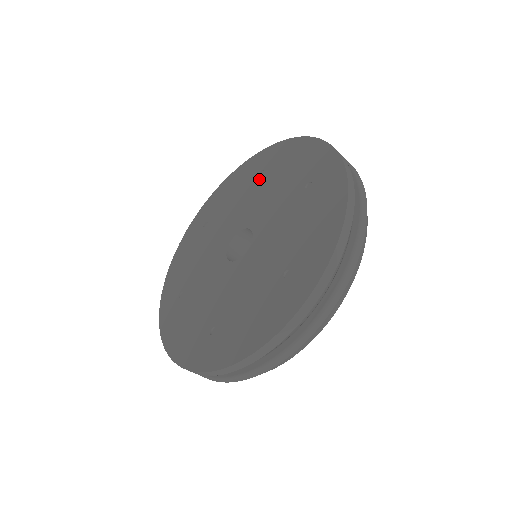
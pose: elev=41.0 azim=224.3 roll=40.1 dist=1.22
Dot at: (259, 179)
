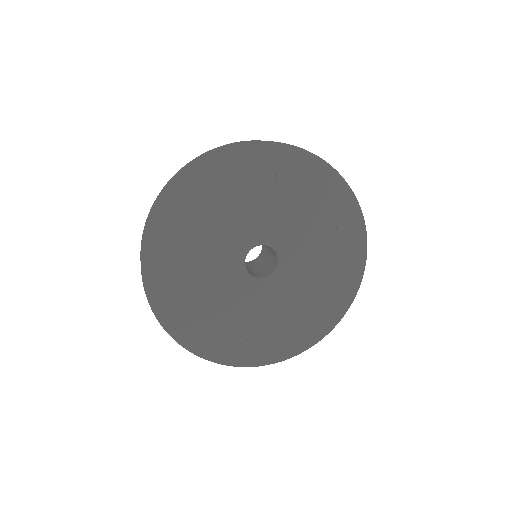
Dot at: (327, 232)
